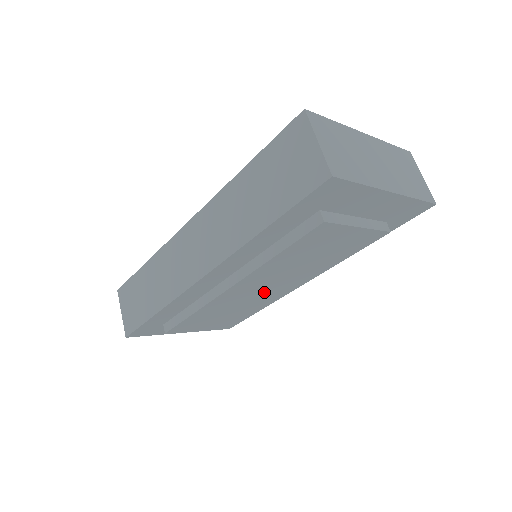
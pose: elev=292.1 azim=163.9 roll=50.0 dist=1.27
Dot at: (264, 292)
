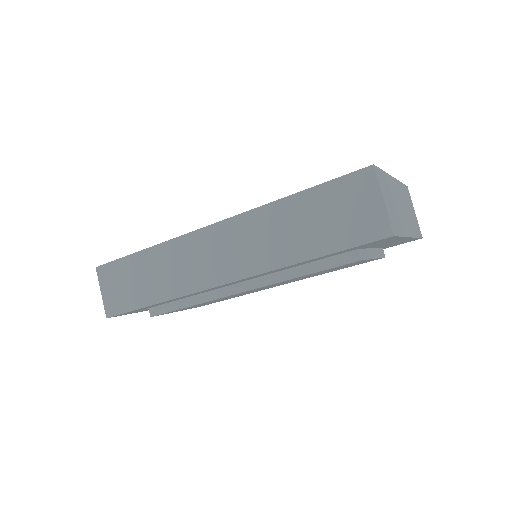
Dot at: occluded
